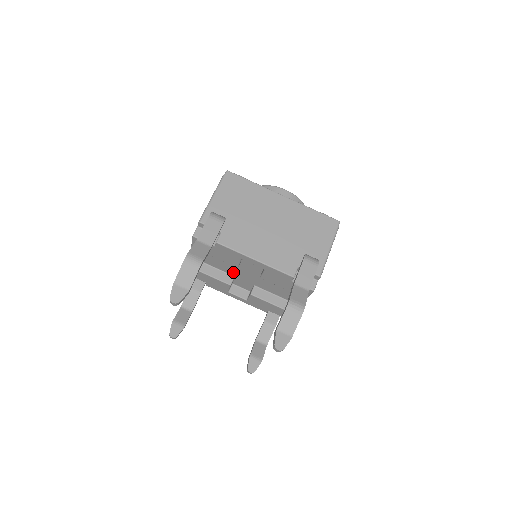
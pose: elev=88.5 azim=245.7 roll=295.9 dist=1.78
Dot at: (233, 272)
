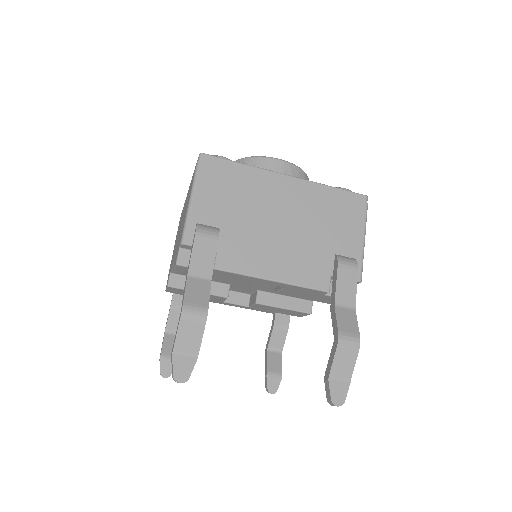
Dot at: occluded
